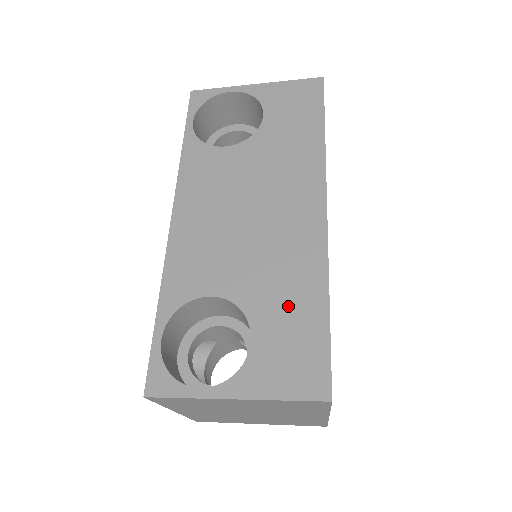
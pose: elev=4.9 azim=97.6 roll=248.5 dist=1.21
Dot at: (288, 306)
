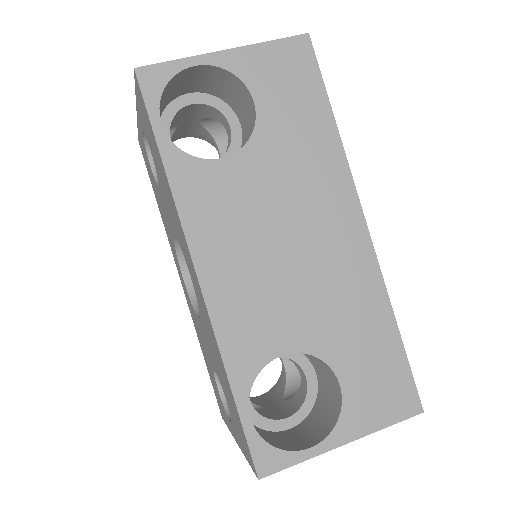
Dot at: (362, 340)
